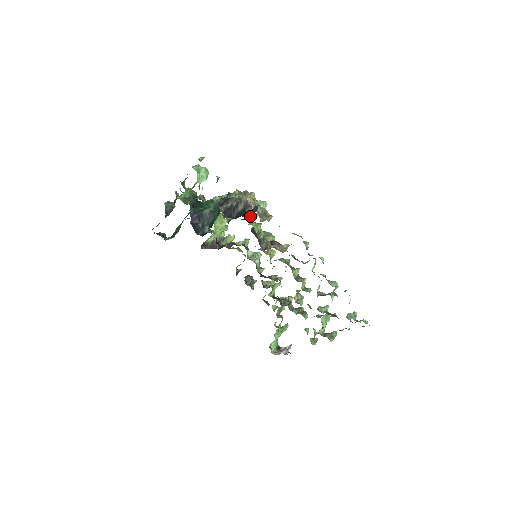
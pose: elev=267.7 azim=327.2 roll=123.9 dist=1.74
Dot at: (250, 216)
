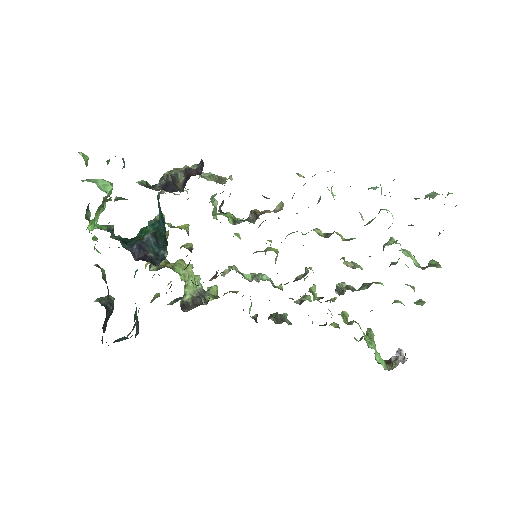
Dot at: occluded
